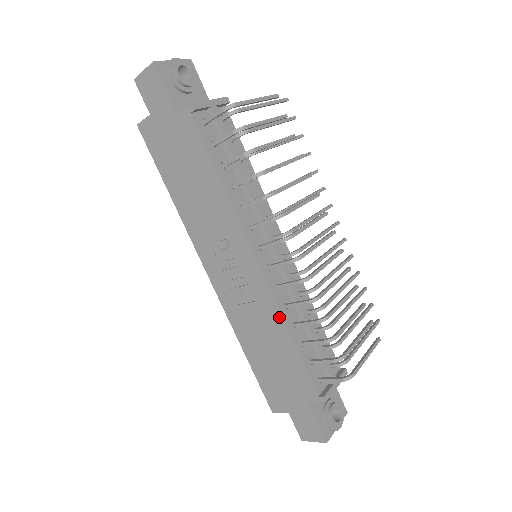
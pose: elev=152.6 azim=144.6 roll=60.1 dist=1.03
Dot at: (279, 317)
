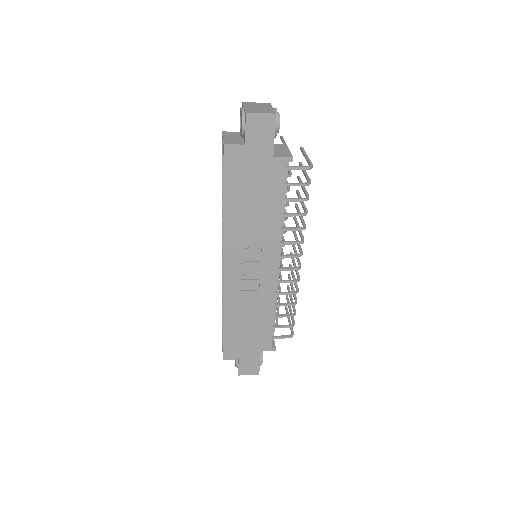
Dot at: (272, 302)
